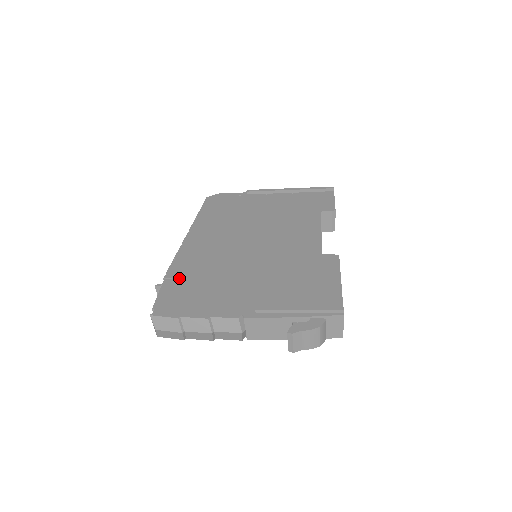
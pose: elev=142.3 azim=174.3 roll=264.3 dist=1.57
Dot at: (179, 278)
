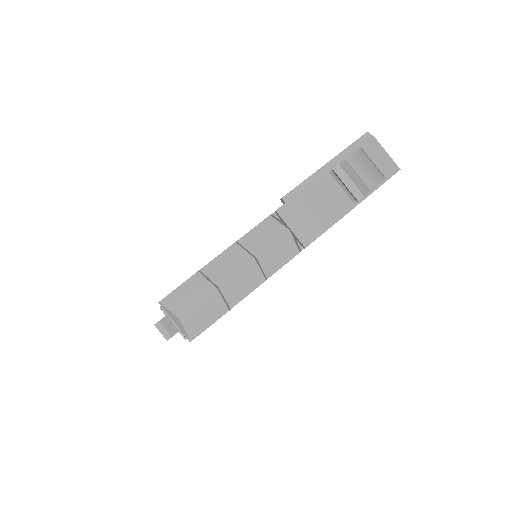
Dot at: occluded
